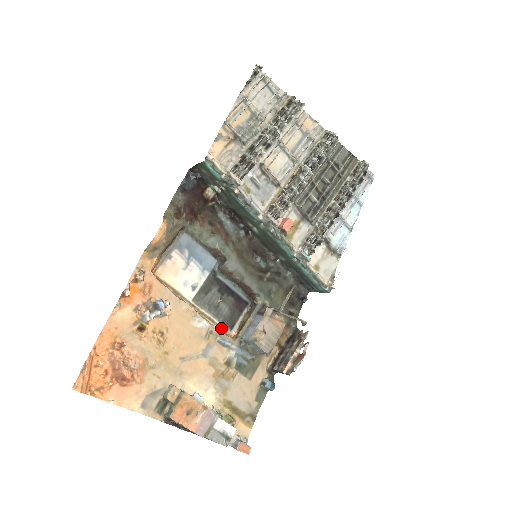
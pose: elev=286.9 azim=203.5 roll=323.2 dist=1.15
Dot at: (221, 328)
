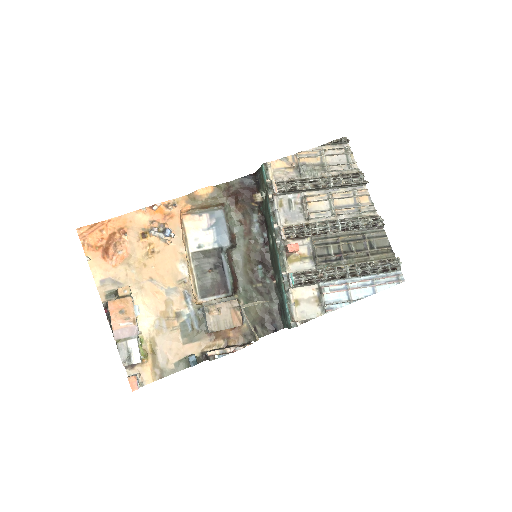
Dot at: (195, 290)
